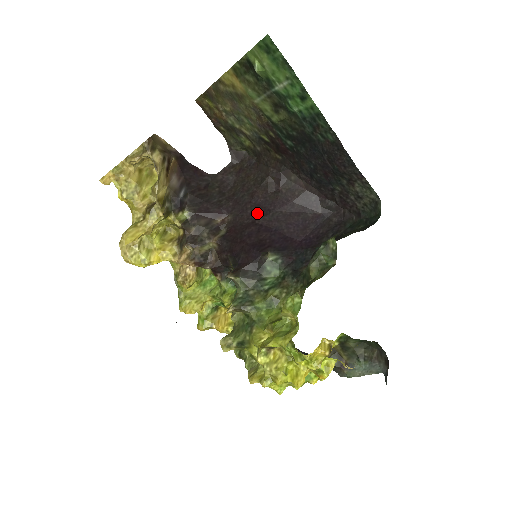
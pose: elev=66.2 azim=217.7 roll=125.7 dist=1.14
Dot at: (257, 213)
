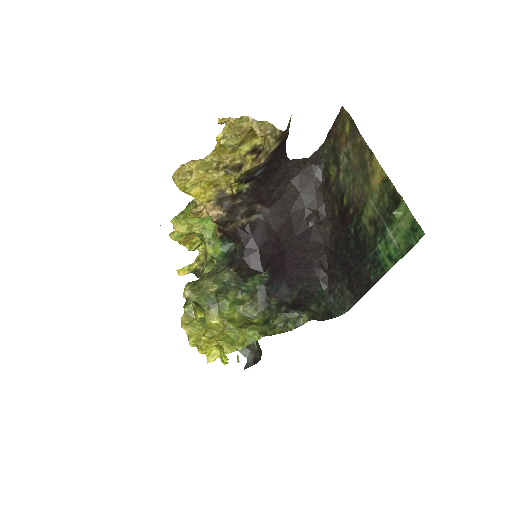
Dot at: (285, 228)
